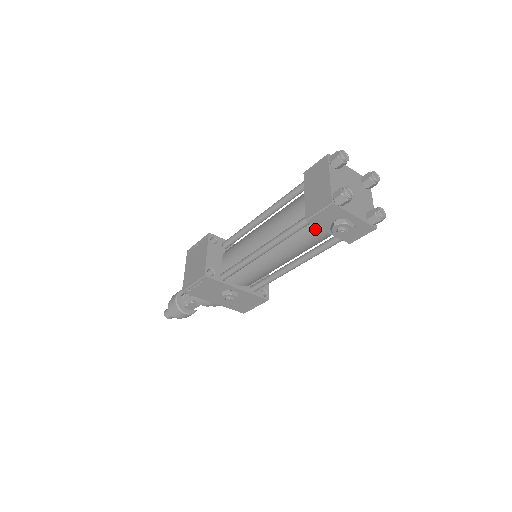
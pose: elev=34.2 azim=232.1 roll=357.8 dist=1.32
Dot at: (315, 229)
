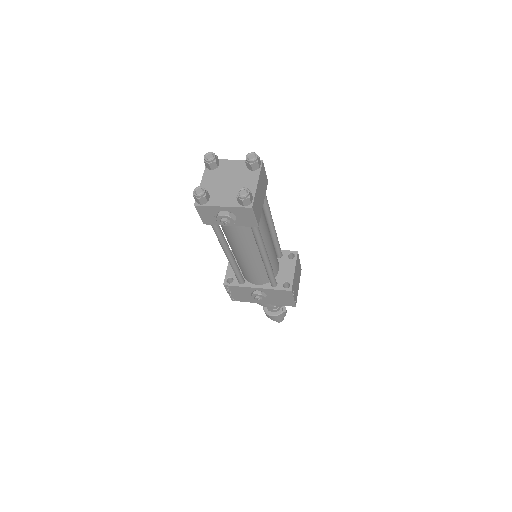
Dot at: occluded
